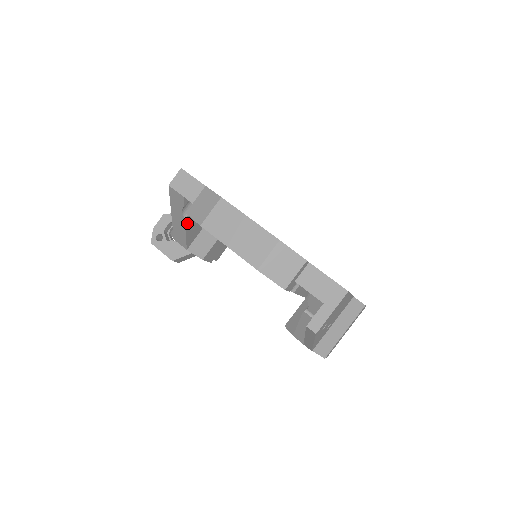
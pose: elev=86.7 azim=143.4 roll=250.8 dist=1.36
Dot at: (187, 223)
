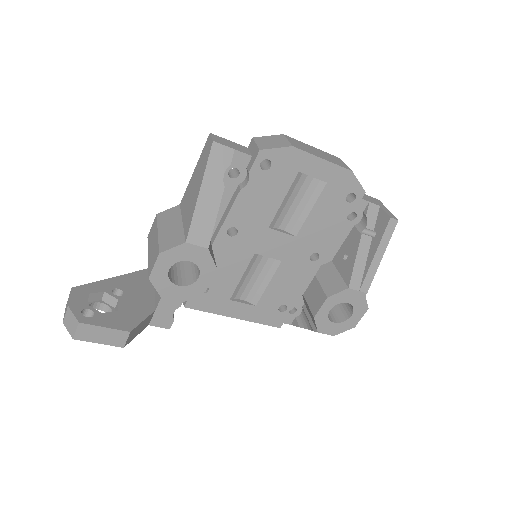
Dot at: (220, 198)
